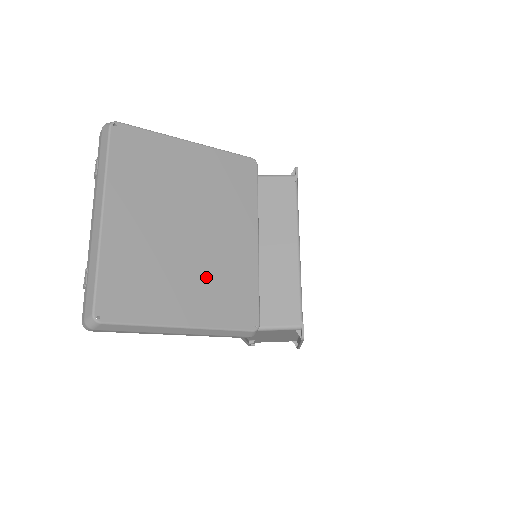
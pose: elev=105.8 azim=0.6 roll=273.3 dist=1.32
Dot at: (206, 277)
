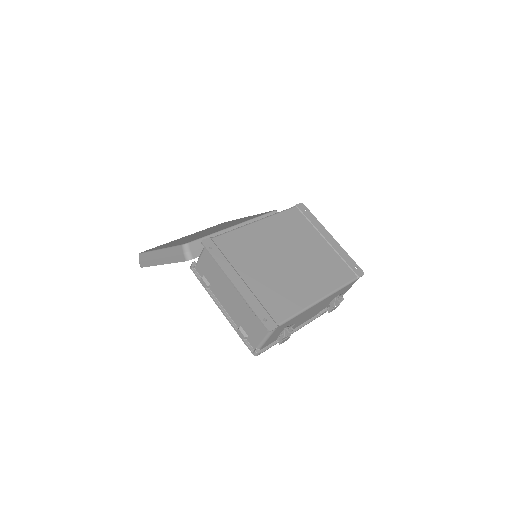
Dot at: (191, 238)
